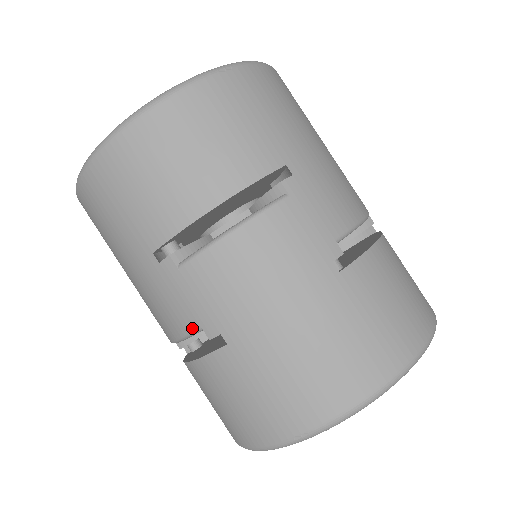
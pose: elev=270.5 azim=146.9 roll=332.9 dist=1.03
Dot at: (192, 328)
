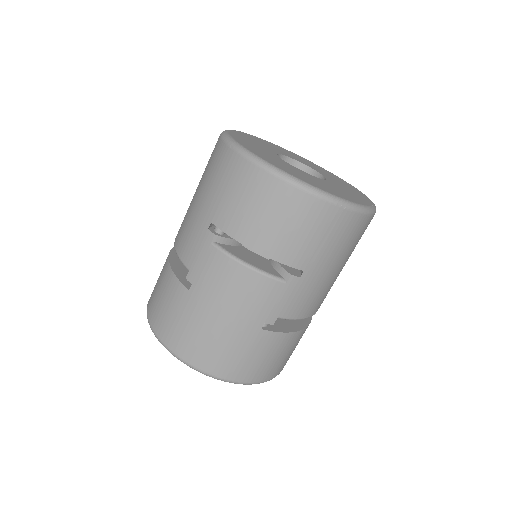
Dot at: (186, 264)
